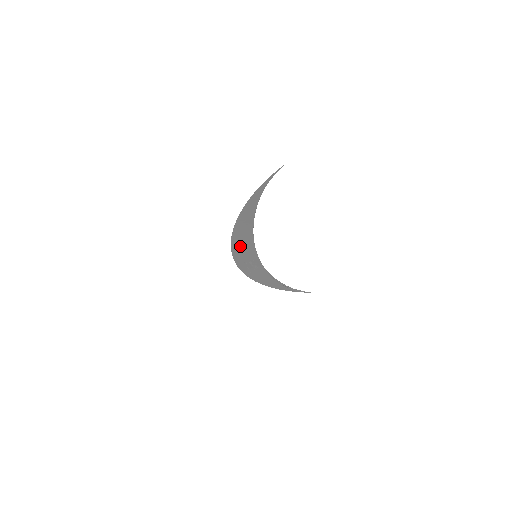
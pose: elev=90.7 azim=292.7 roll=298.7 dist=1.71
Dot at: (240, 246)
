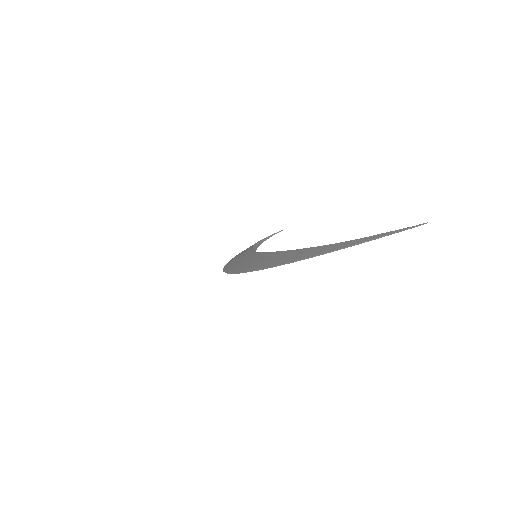
Dot at: occluded
